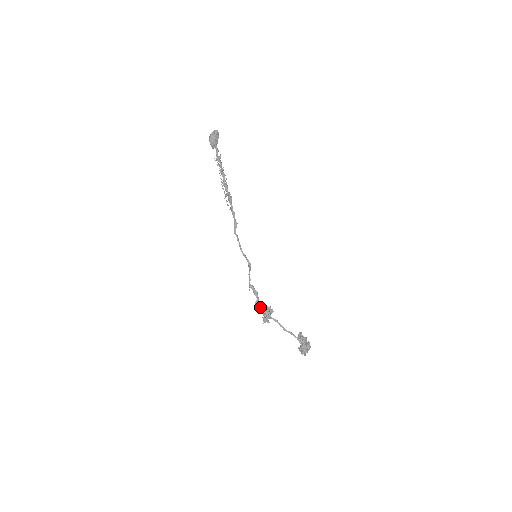
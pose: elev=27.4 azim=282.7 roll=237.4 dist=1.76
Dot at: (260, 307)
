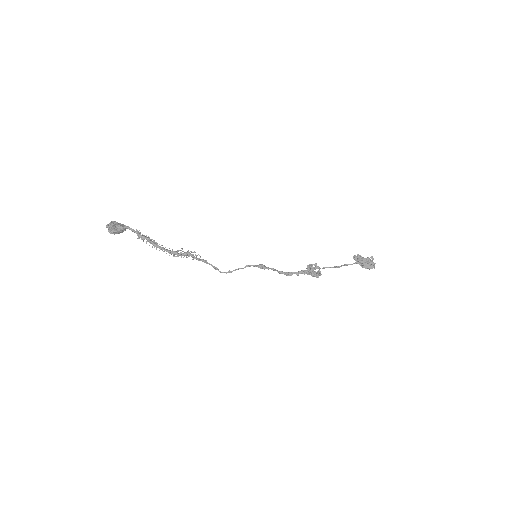
Dot at: occluded
